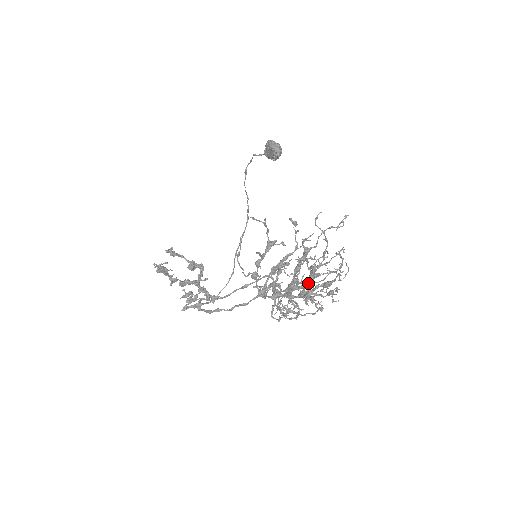
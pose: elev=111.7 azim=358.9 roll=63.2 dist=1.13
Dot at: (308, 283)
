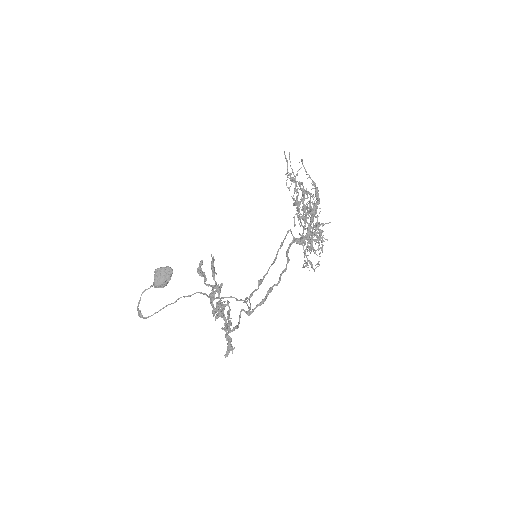
Dot at: occluded
